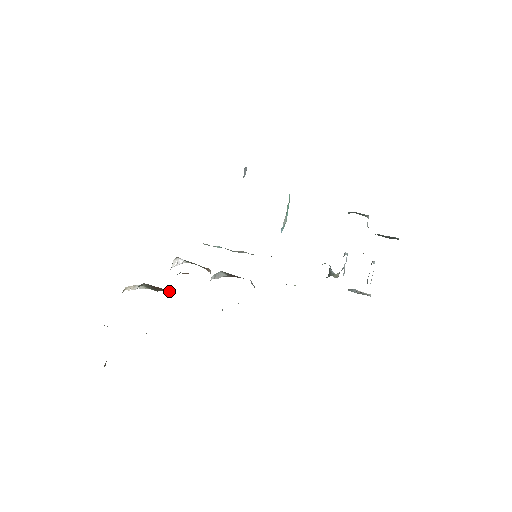
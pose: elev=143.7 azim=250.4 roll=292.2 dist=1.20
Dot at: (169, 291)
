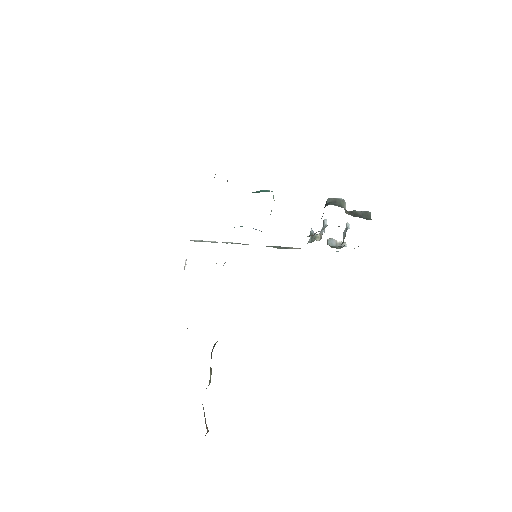
Dot at: occluded
